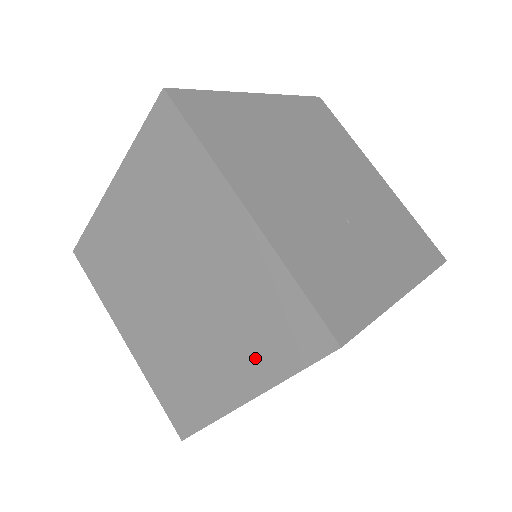
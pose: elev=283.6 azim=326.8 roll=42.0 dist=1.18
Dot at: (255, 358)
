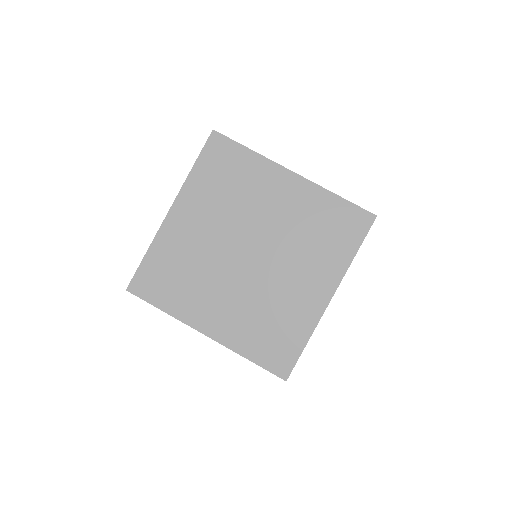
Dot at: (328, 260)
